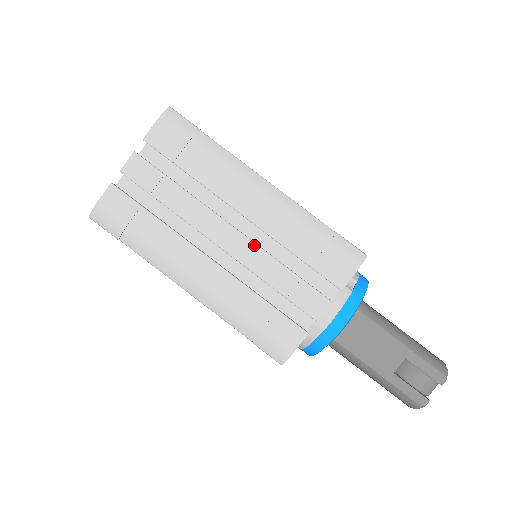
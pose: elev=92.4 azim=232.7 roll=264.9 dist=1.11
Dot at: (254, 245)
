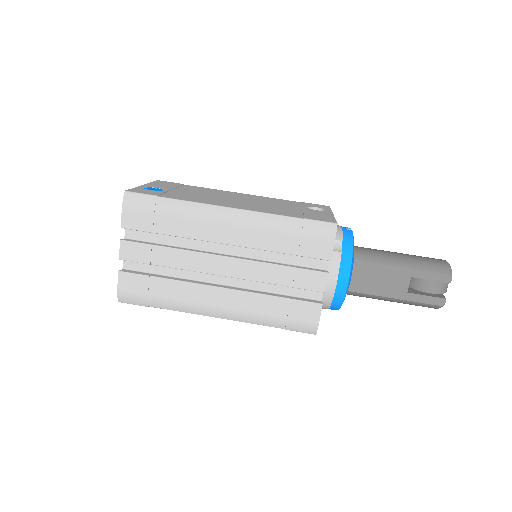
Dot at: (247, 261)
